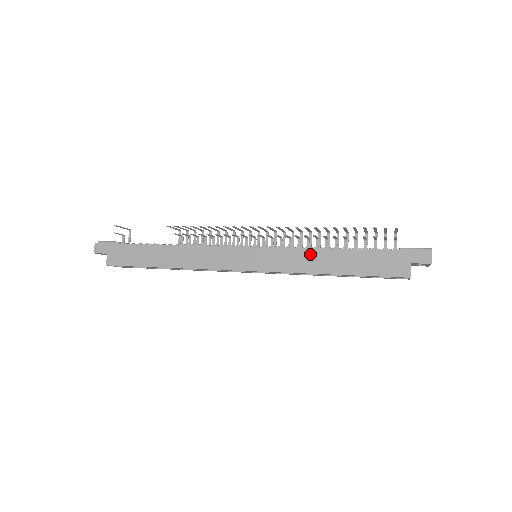
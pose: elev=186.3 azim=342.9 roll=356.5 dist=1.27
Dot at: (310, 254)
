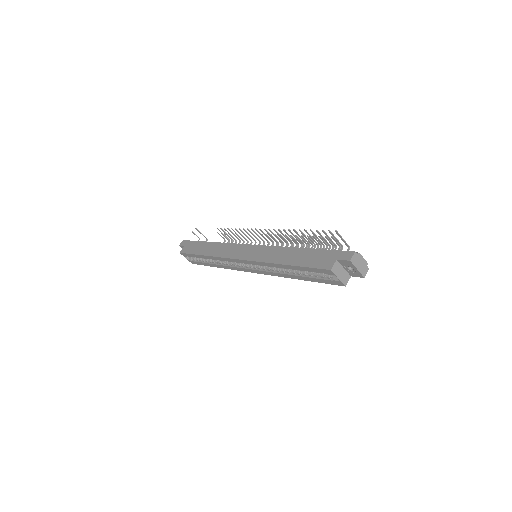
Dot at: (280, 250)
